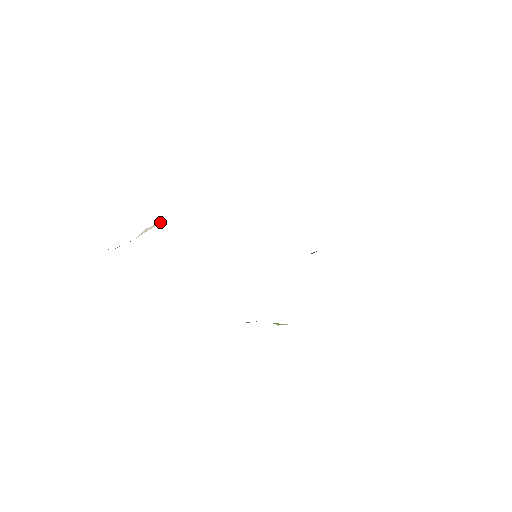
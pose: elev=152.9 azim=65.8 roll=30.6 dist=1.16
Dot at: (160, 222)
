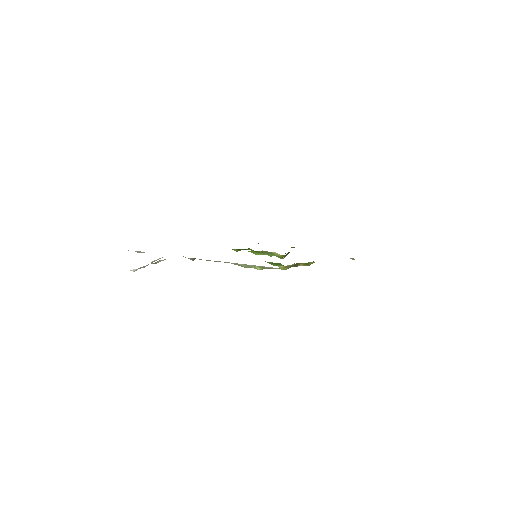
Dot at: occluded
